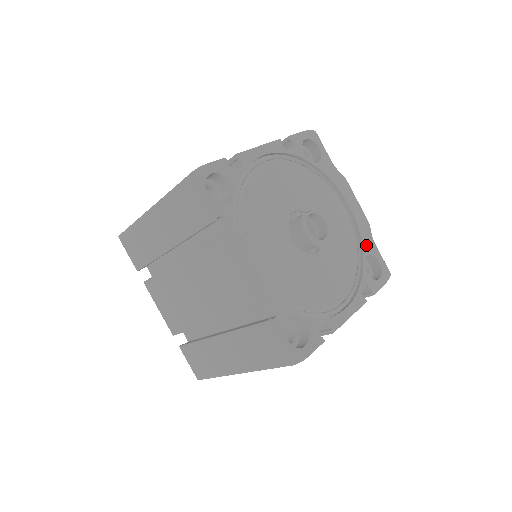
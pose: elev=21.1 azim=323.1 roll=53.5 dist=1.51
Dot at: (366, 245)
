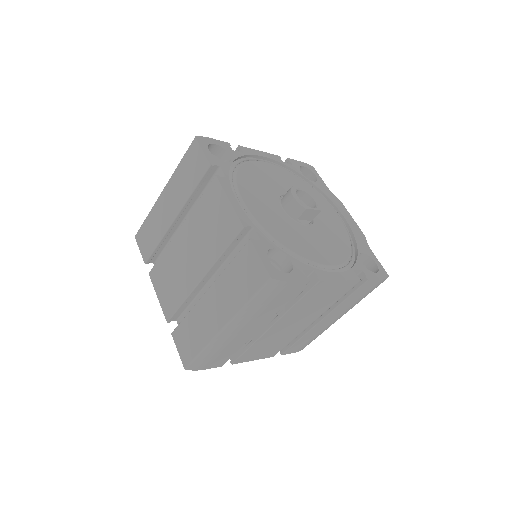
Dot at: (361, 246)
